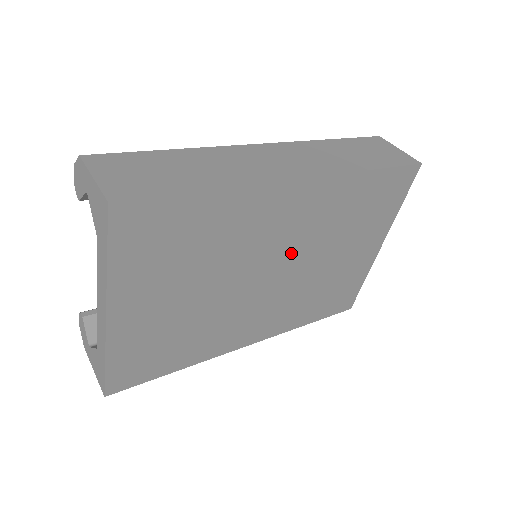
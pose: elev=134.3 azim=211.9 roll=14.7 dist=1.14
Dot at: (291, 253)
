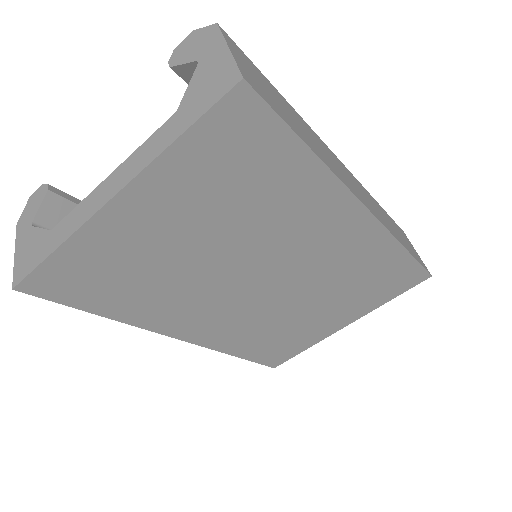
Dot at: (295, 274)
